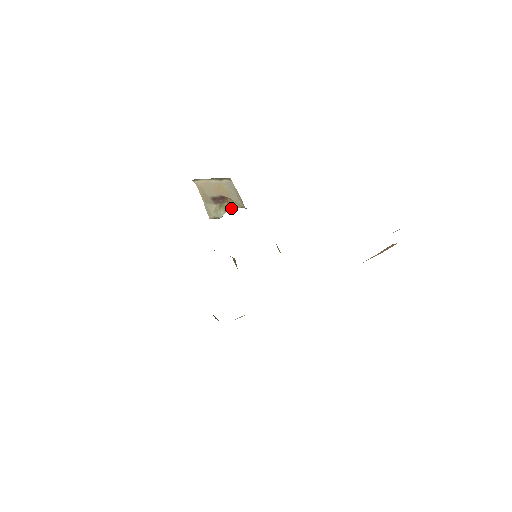
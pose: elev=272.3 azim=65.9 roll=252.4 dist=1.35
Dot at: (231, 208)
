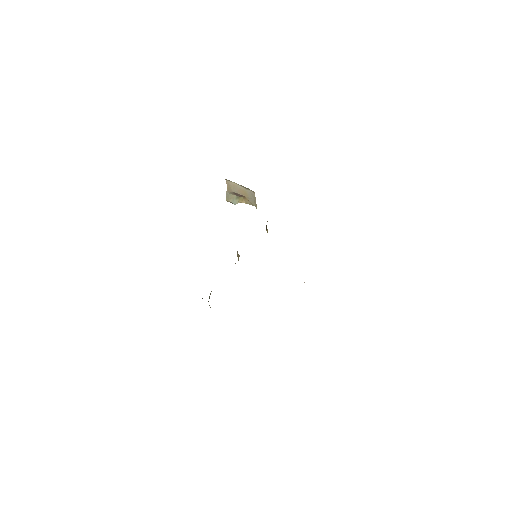
Dot at: (245, 202)
